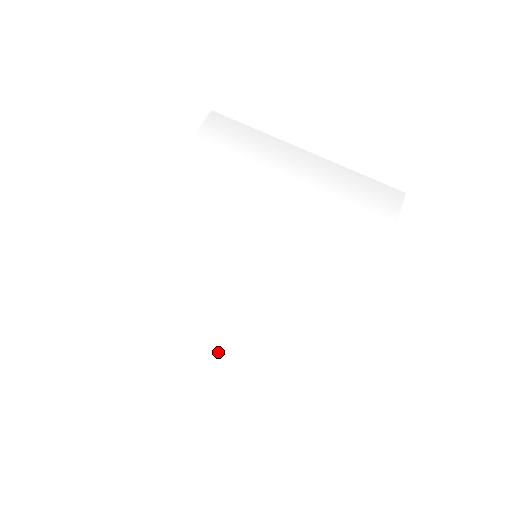
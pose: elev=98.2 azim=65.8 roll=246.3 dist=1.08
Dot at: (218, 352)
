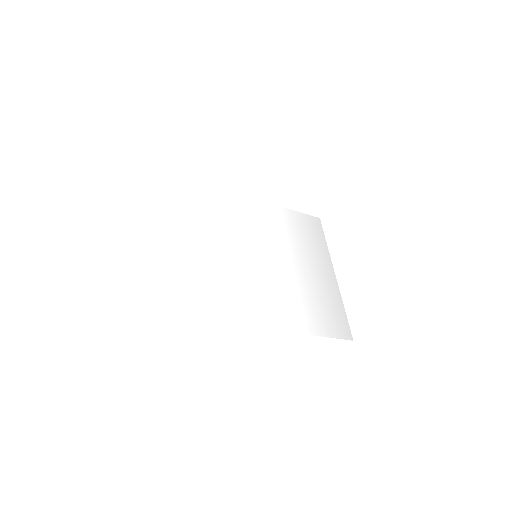
Dot at: (194, 246)
